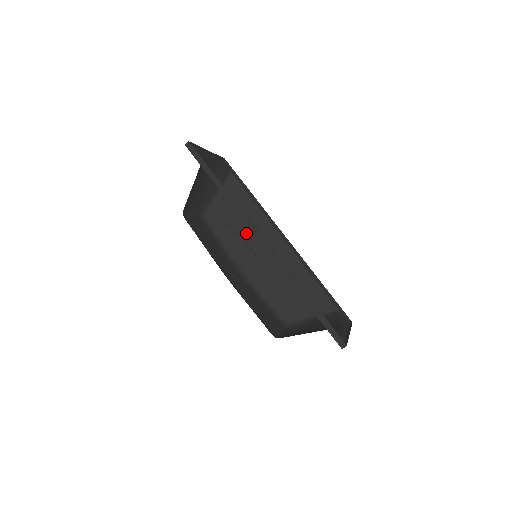
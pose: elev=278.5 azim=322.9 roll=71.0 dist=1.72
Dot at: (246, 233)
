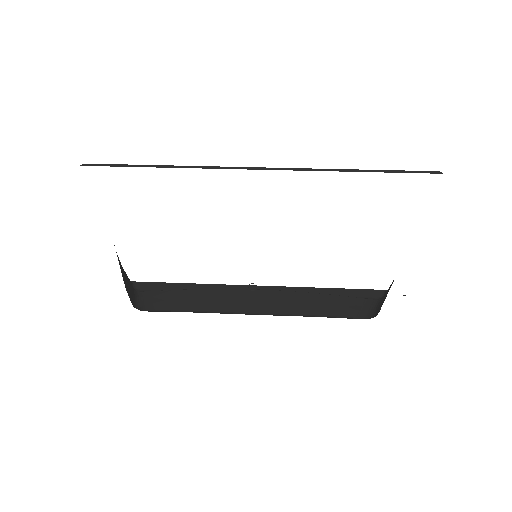
Dot at: (212, 294)
